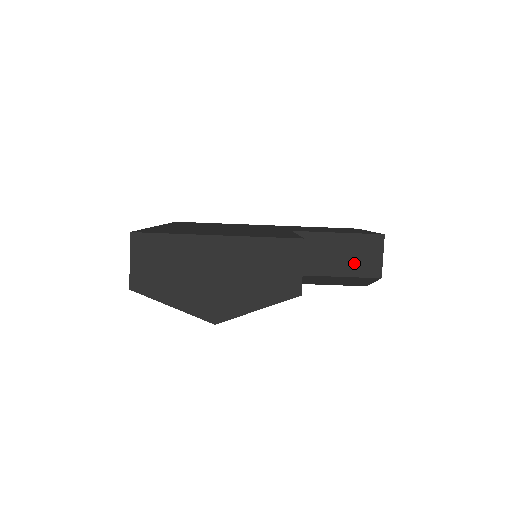
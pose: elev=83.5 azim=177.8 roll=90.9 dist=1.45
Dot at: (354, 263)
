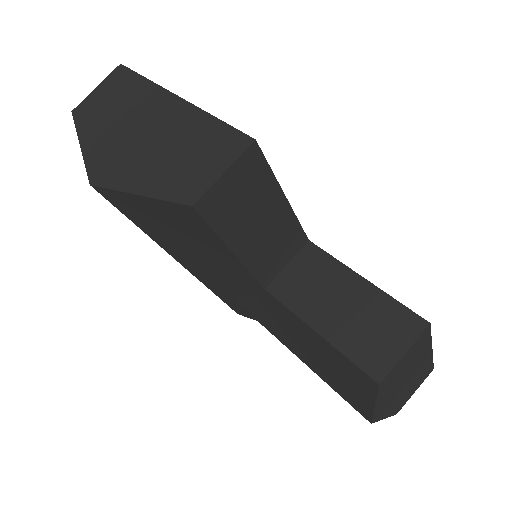
Dot at: (355, 332)
